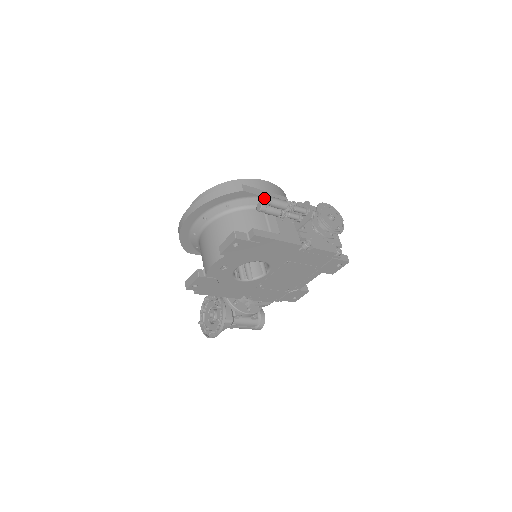
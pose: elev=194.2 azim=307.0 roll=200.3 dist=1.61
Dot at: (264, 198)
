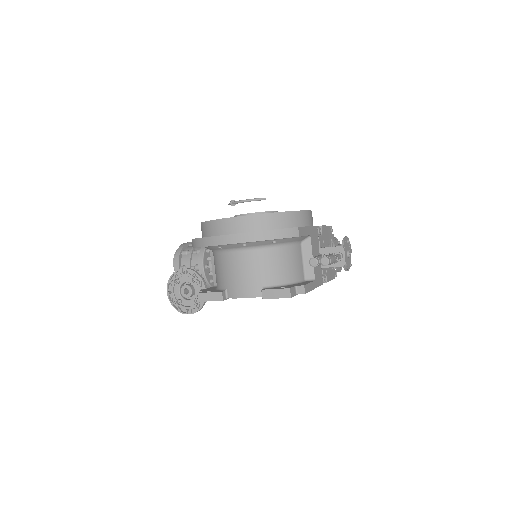
Dot at: (324, 259)
